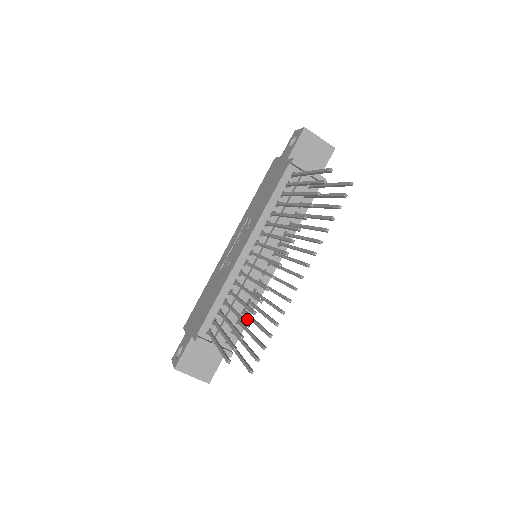
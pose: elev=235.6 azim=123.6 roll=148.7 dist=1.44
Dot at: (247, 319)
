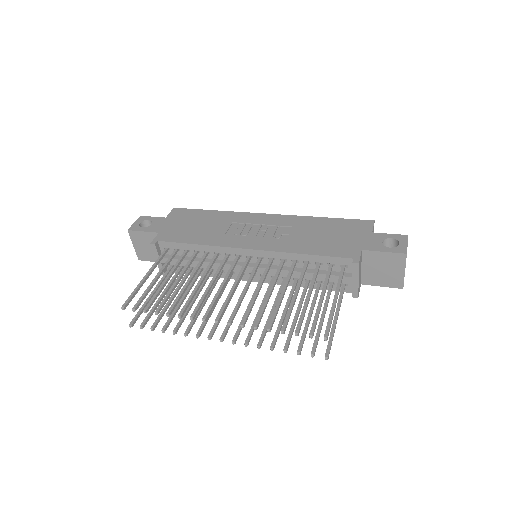
Dot at: occluded
